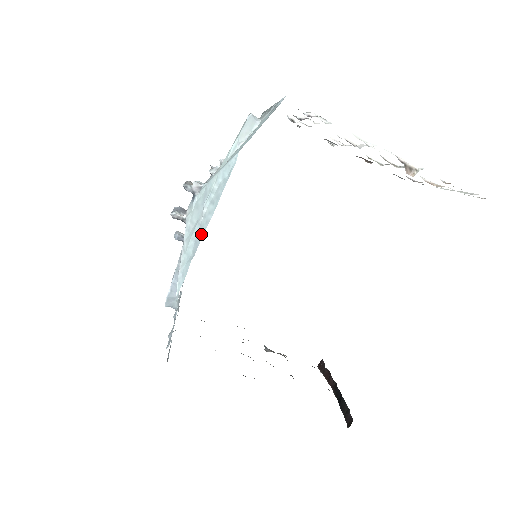
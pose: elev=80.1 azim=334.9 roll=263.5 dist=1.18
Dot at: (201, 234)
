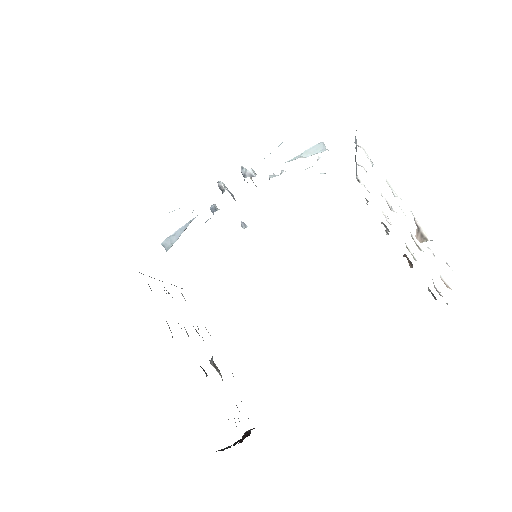
Dot at: occluded
